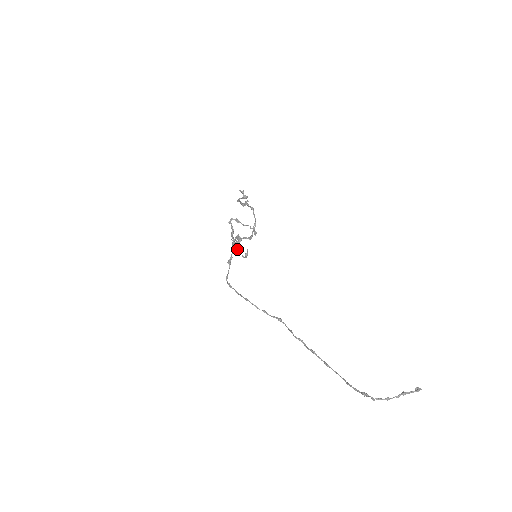
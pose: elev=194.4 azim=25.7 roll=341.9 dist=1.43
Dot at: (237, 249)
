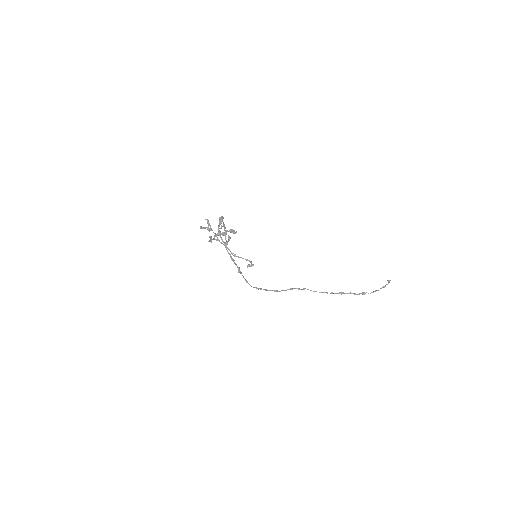
Dot at: occluded
